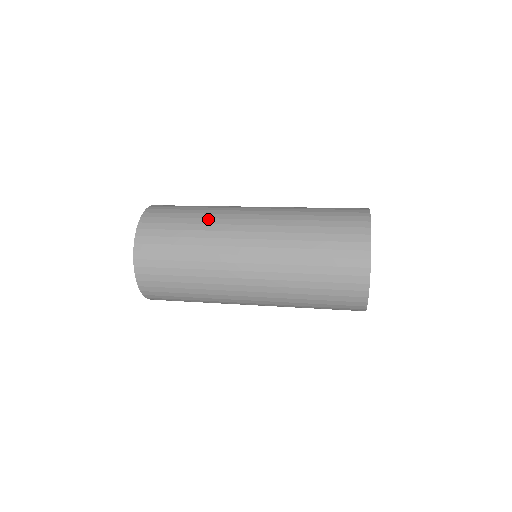
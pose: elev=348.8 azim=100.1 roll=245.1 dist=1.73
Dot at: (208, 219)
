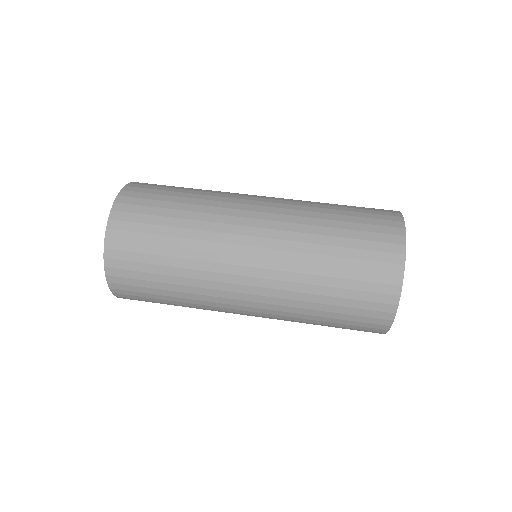
Dot at: (208, 196)
